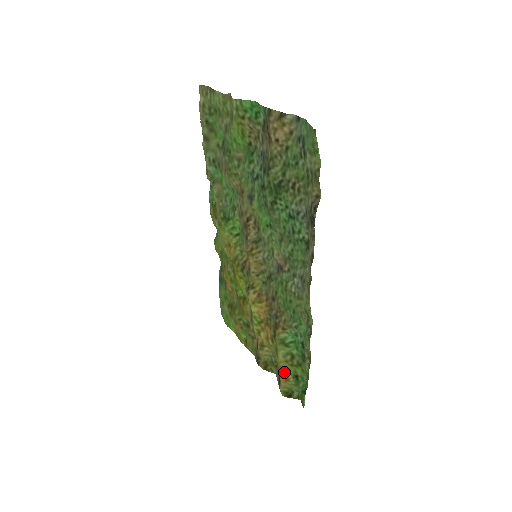
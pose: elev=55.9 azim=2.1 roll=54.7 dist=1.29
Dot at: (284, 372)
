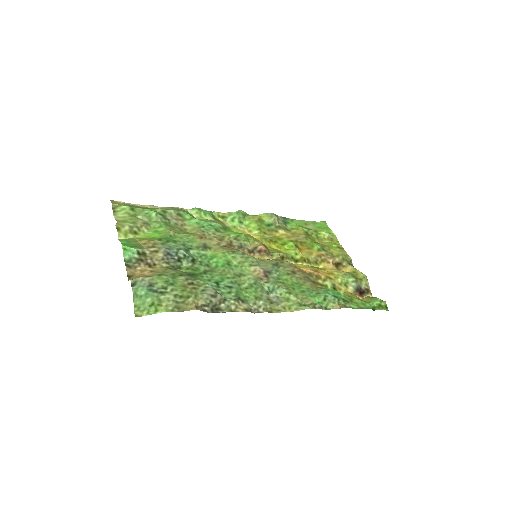
Dot at: occluded
